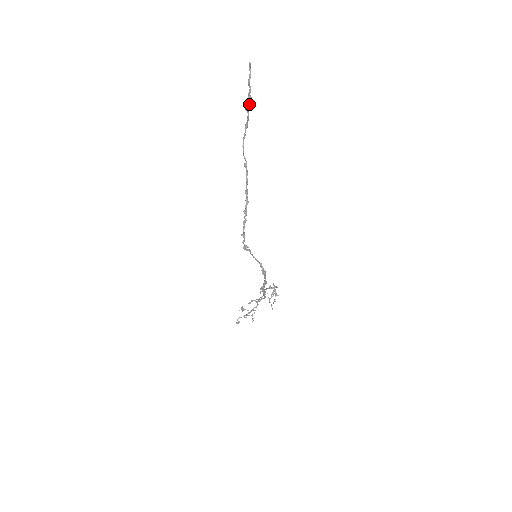
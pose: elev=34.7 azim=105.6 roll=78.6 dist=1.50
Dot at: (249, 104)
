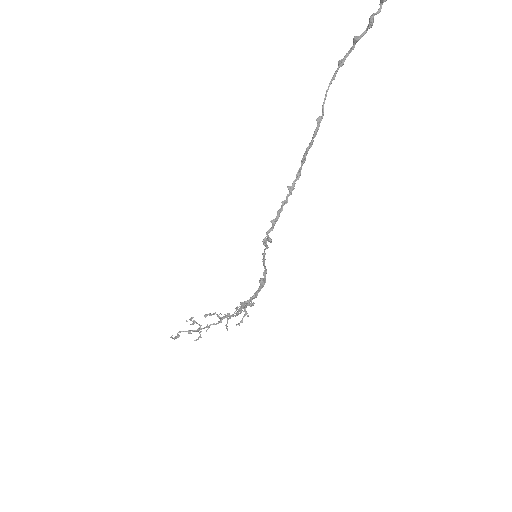
Dot at: (365, 31)
